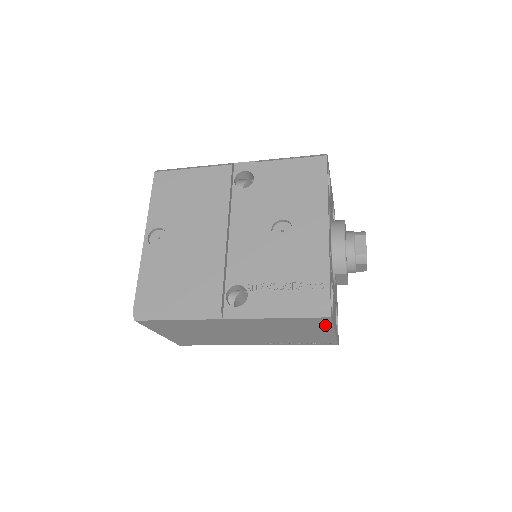
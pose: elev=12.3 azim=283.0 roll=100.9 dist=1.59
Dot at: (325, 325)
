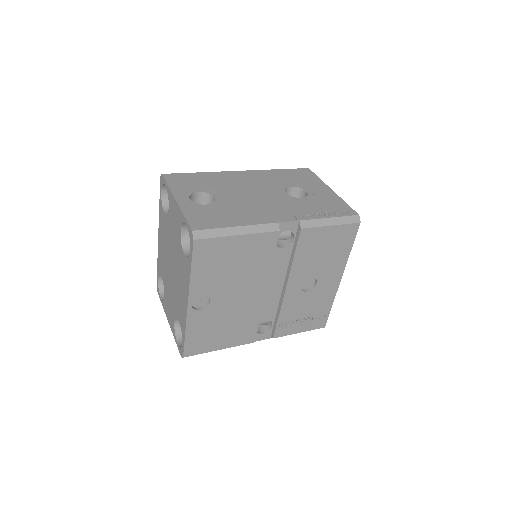
Dot at: occluded
